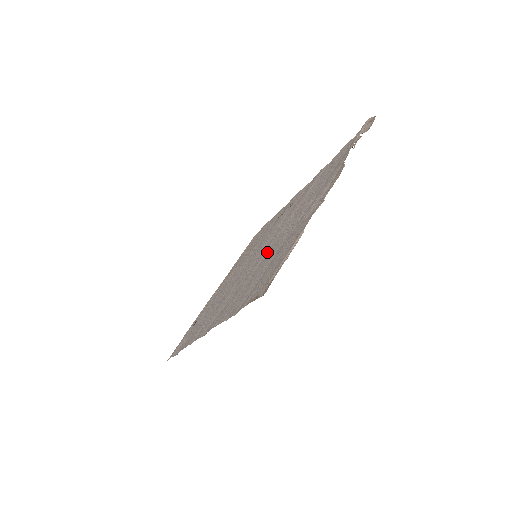
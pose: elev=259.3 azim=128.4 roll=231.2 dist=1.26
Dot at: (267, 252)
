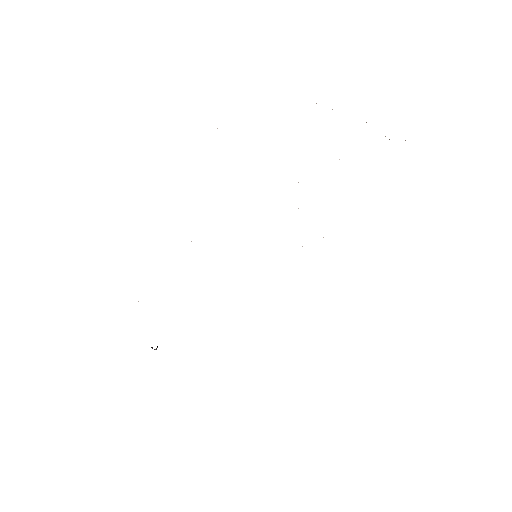
Dot at: occluded
